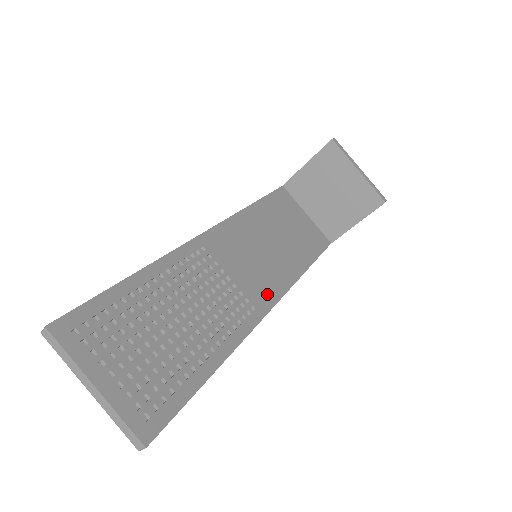
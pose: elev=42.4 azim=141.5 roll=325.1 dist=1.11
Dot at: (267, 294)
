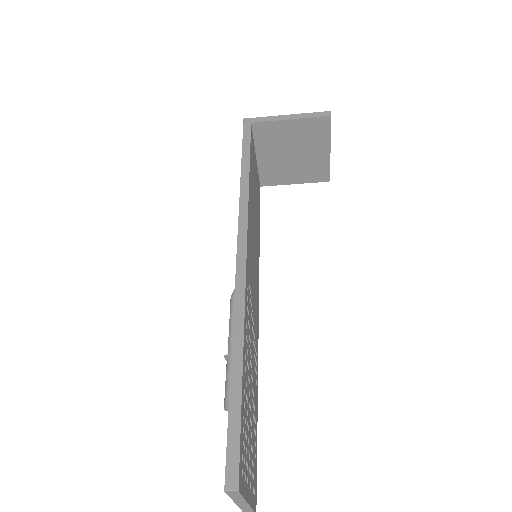
Dot at: occluded
